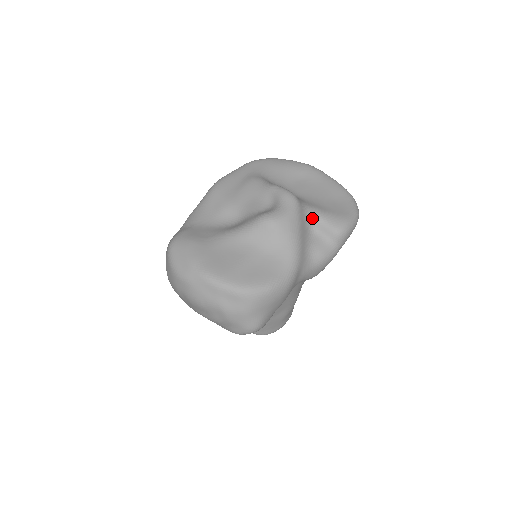
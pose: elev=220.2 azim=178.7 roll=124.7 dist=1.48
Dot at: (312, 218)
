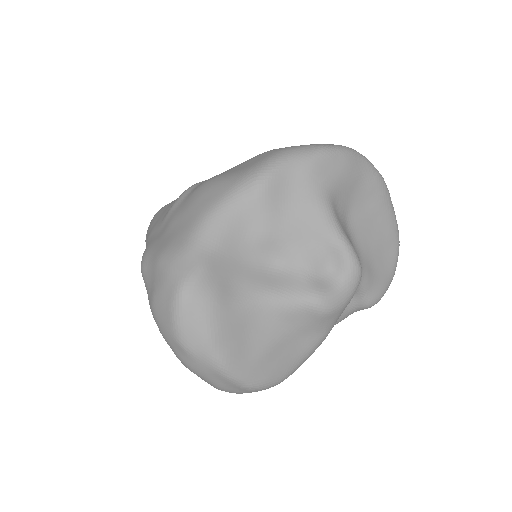
Dot at: (357, 288)
